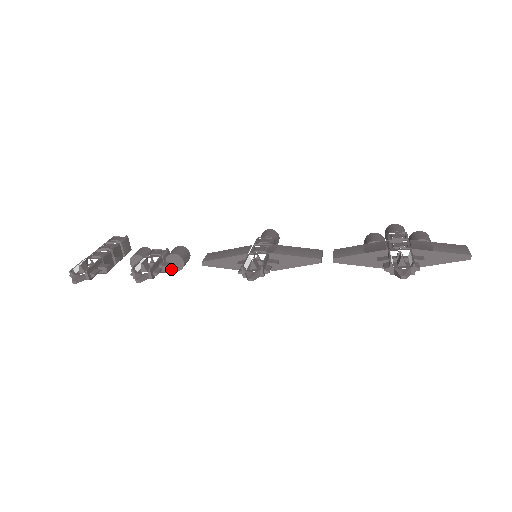
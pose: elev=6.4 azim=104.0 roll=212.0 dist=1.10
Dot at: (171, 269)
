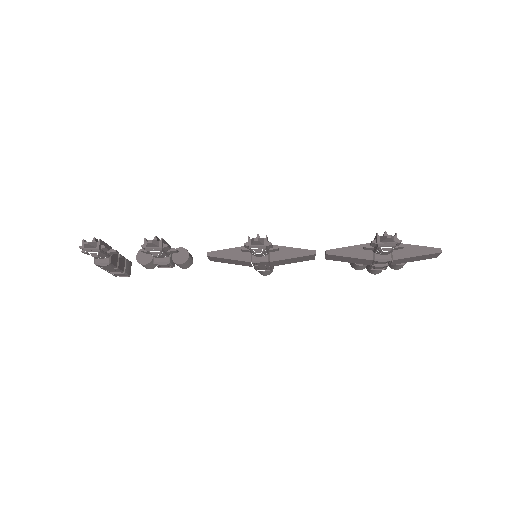
Dot at: (175, 262)
